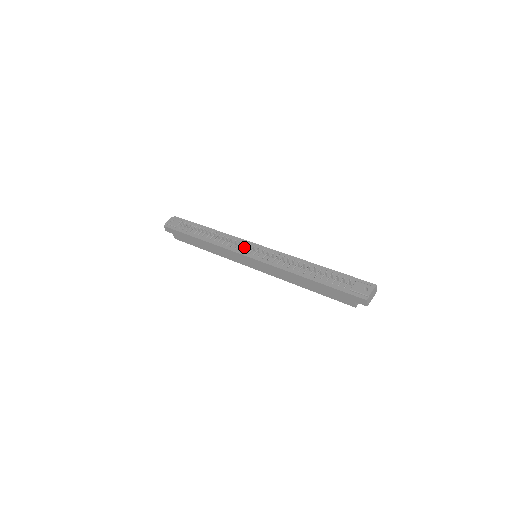
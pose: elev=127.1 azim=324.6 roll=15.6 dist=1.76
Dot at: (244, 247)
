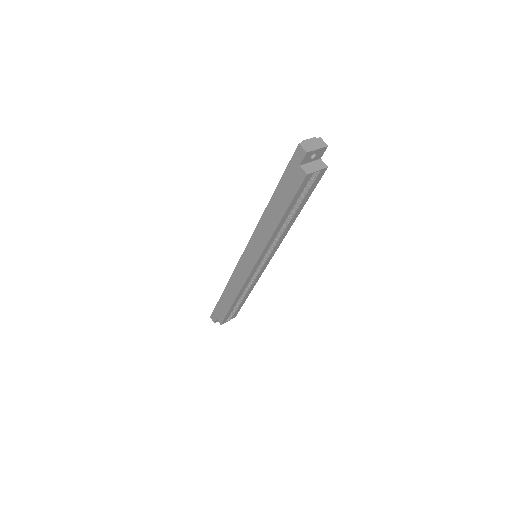
Dot at: occluded
